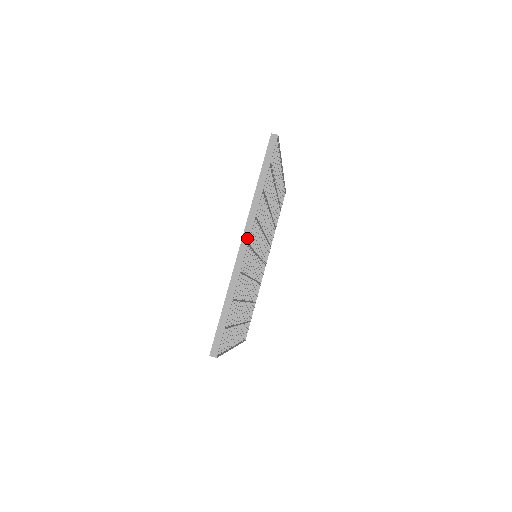
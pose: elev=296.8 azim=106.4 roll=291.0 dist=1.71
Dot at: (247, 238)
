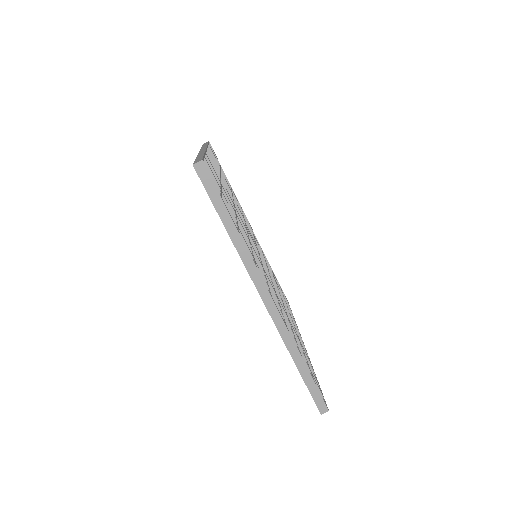
Dot at: (266, 294)
